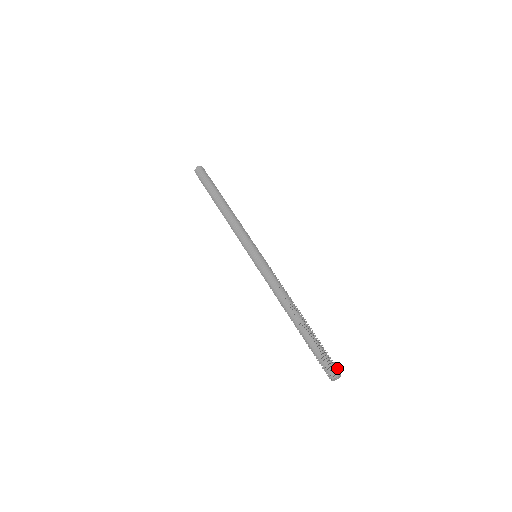
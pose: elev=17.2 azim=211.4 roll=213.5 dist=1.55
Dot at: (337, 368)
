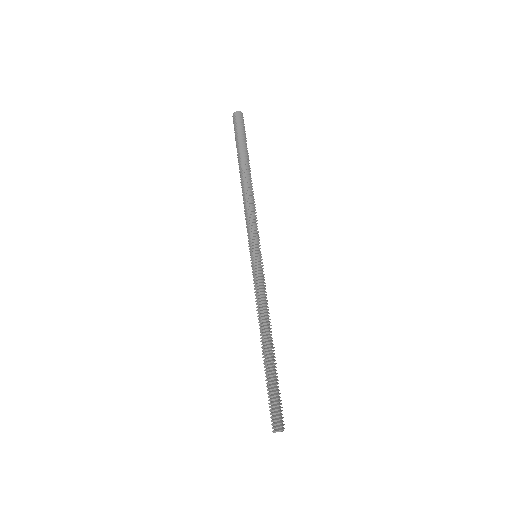
Dot at: (282, 422)
